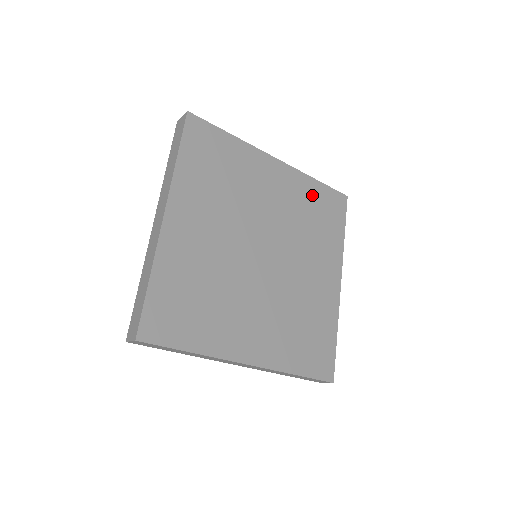
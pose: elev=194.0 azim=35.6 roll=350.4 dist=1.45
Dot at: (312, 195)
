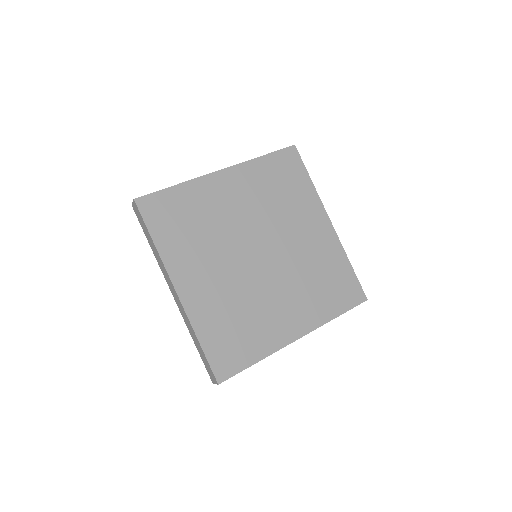
Dot at: (336, 267)
